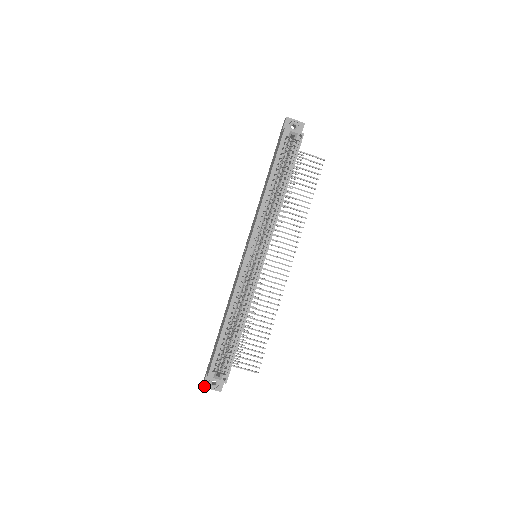
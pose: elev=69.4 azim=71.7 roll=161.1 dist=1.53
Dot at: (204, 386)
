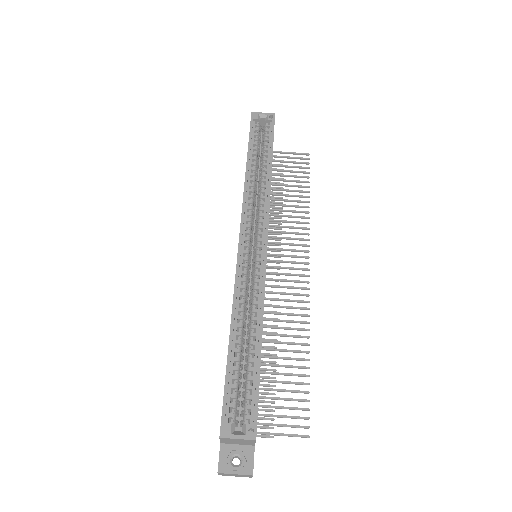
Dot at: (220, 470)
